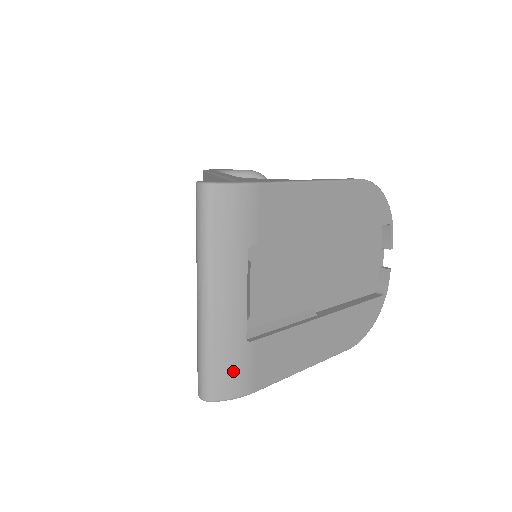
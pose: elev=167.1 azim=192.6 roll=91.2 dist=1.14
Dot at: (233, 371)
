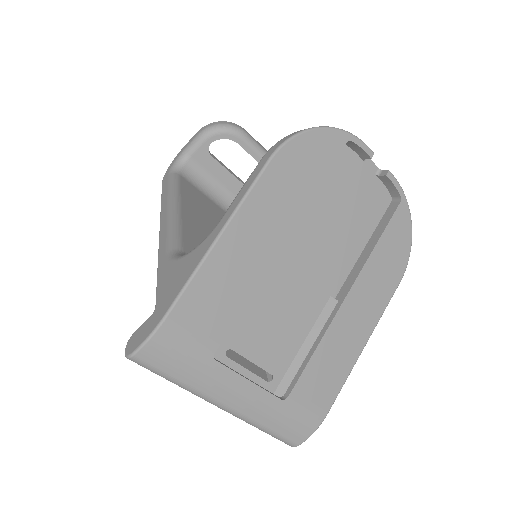
Dot at: (294, 423)
